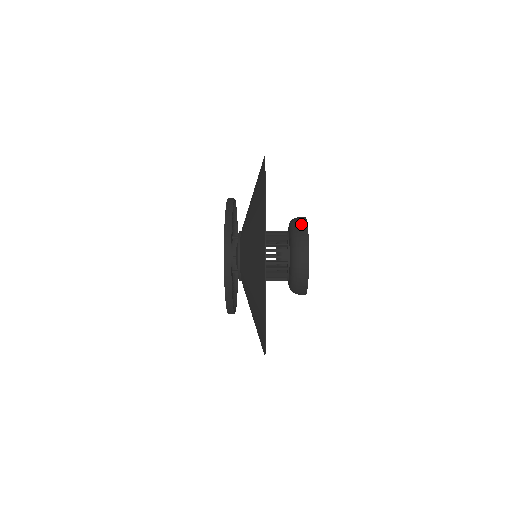
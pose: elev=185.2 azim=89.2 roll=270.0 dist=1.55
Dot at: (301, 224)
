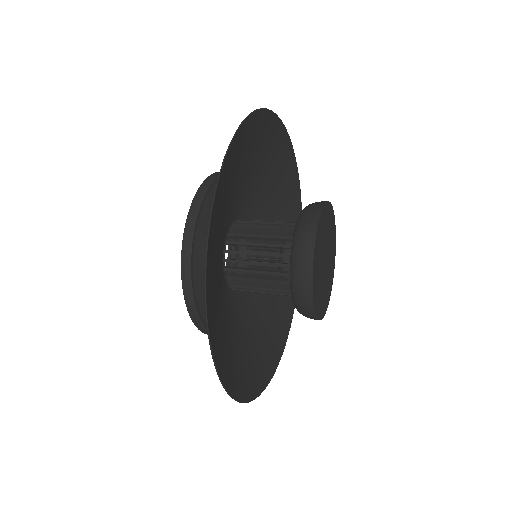
Dot at: (313, 207)
